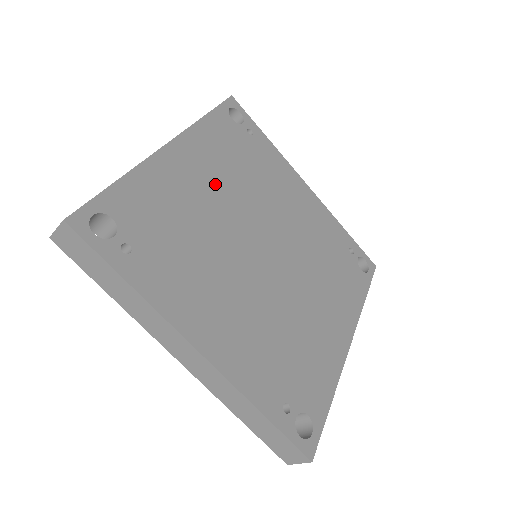
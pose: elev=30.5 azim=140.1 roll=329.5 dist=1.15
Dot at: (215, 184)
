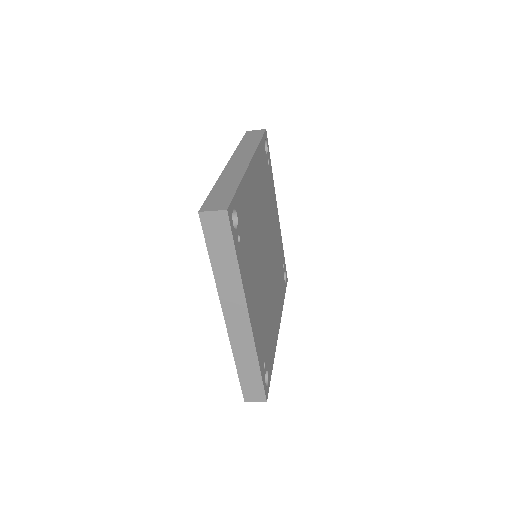
Dot at: (259, 199)
